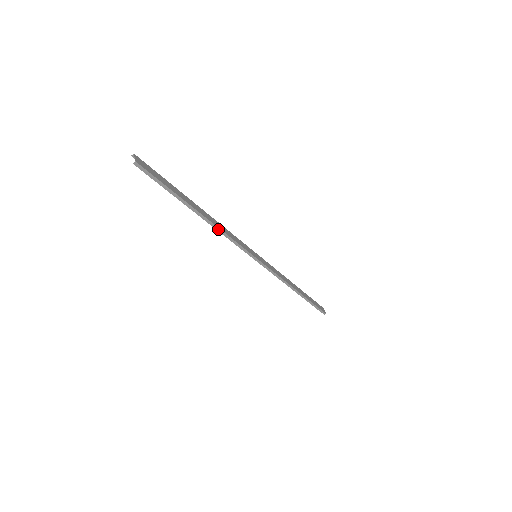
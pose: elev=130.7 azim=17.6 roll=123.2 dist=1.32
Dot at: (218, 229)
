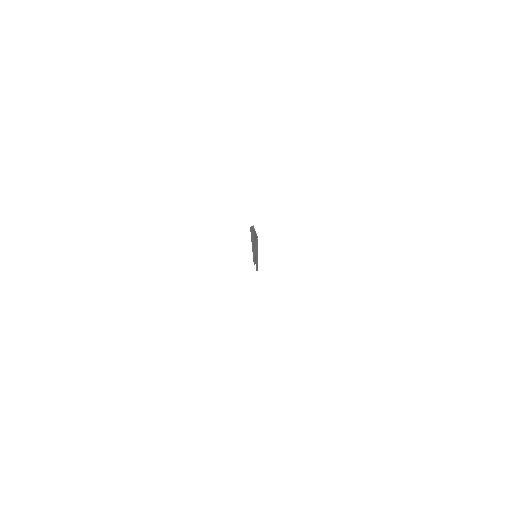
Dot at: (257, 254)
